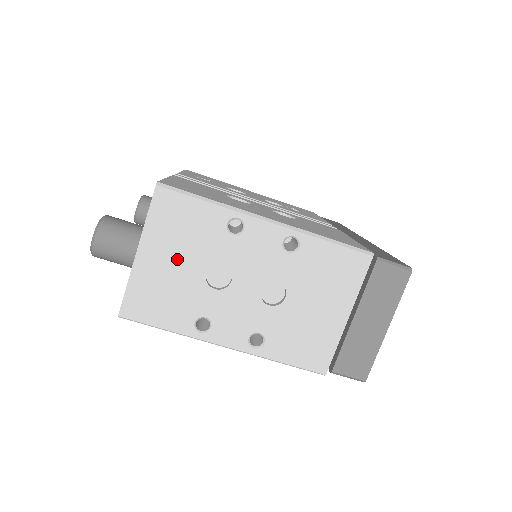
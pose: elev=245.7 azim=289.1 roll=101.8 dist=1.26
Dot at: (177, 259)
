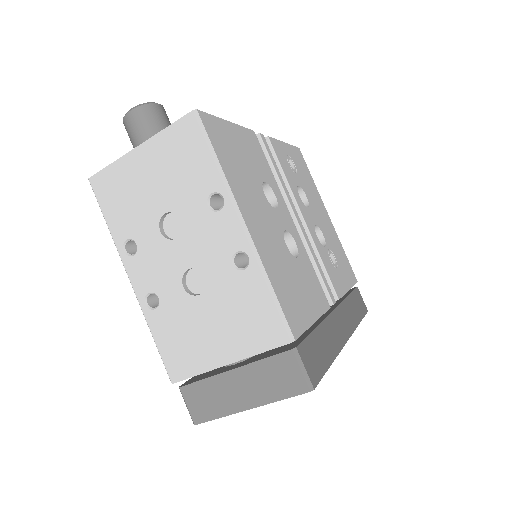
Dot at: (157, 181)
